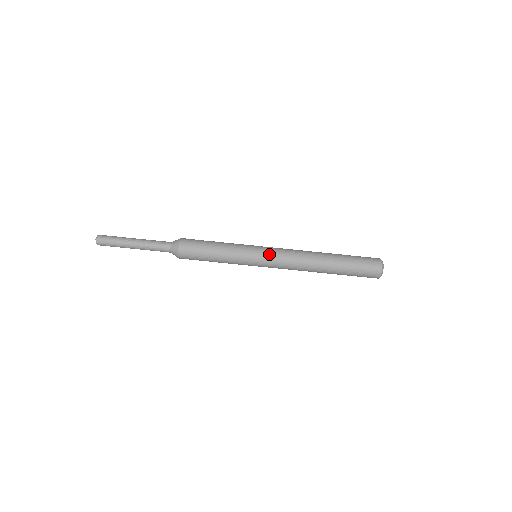
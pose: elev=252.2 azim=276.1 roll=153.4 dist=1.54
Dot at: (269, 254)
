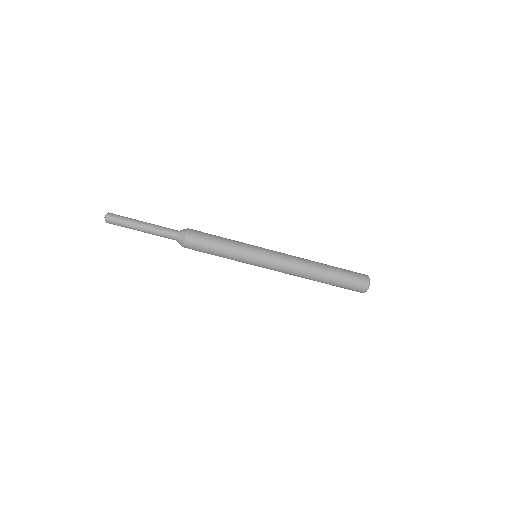
Dot at: (269, 255)
